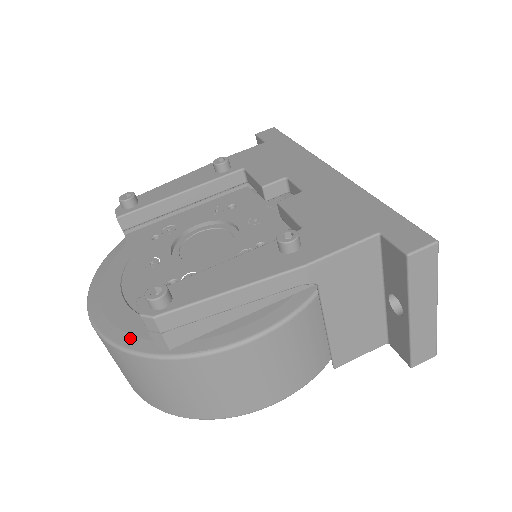
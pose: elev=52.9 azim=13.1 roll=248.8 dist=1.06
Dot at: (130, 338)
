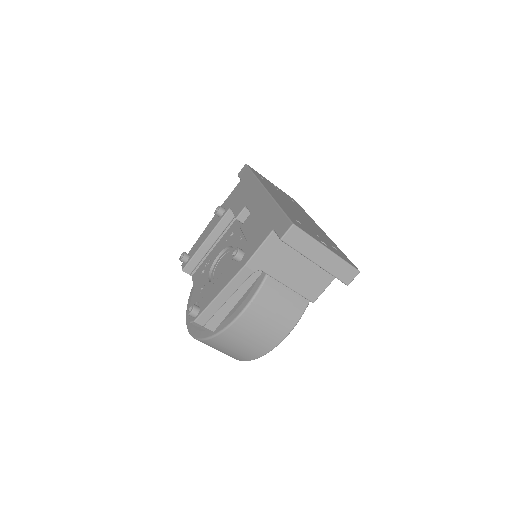
Dot at: (201, 333)
